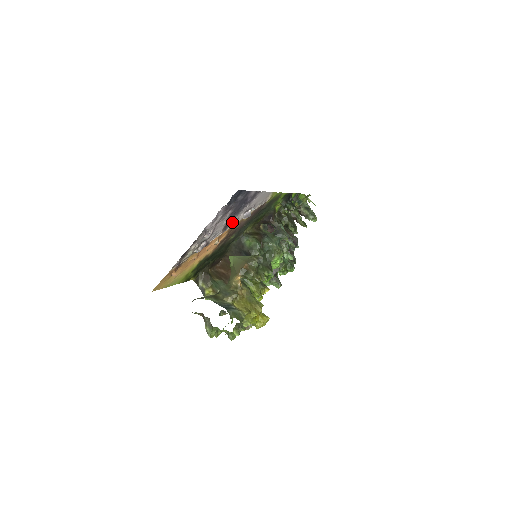
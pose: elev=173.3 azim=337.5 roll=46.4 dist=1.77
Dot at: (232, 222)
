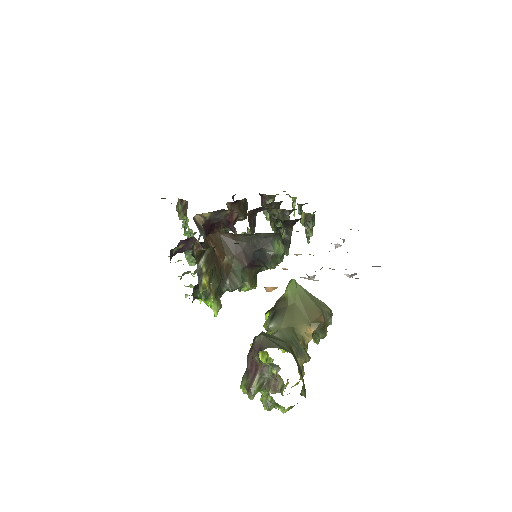
Dot at: occluded
